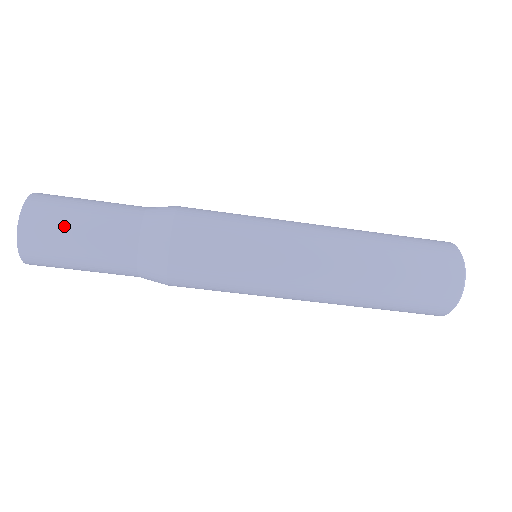
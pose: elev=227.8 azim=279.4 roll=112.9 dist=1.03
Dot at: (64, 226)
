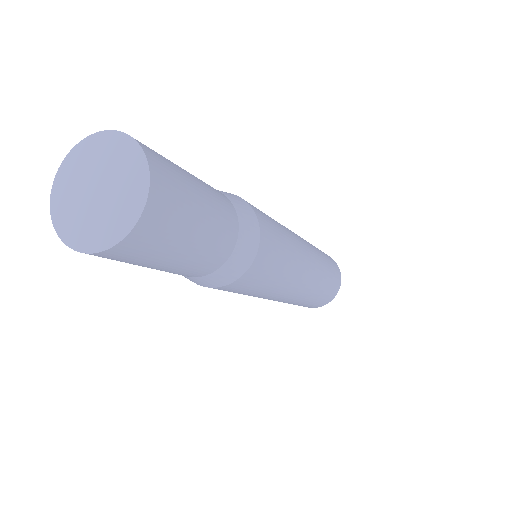
Dot at: (190, 210)
